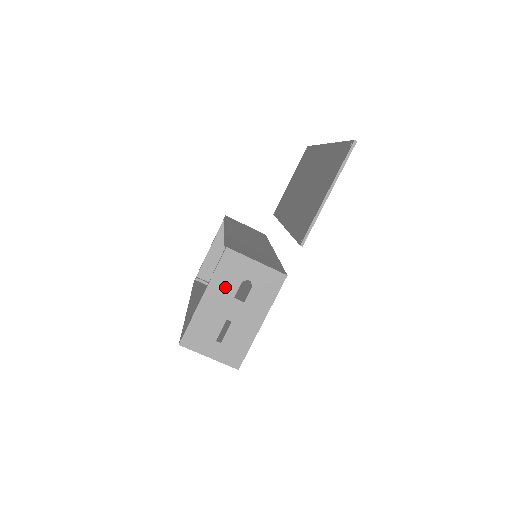
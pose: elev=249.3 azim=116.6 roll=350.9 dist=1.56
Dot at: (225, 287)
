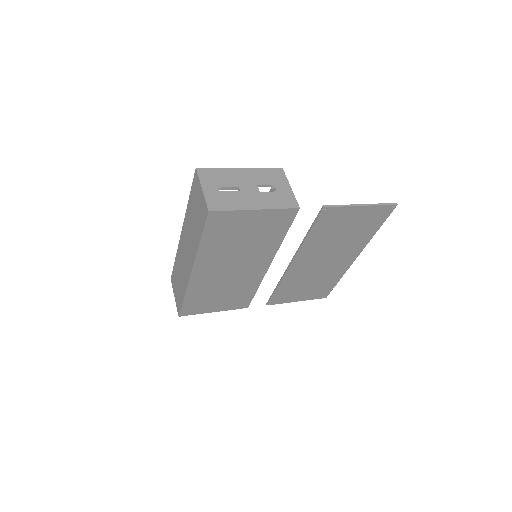
Dot at: (259, 177)
